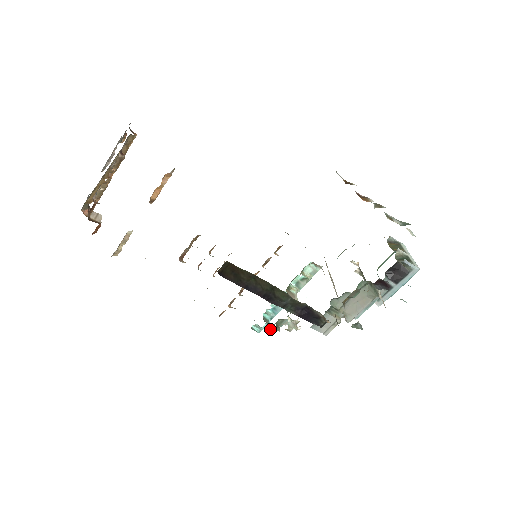
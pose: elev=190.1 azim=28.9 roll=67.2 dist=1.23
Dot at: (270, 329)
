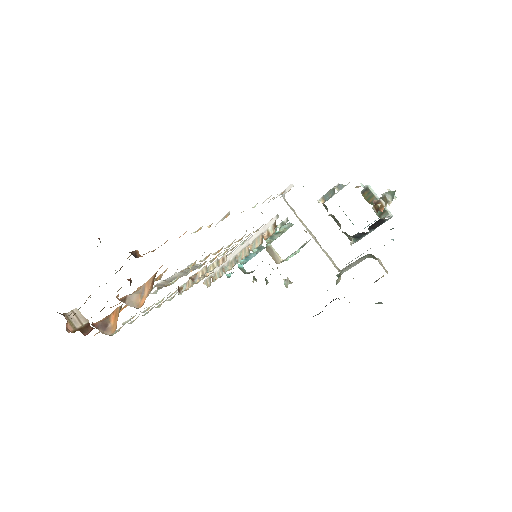
Dot at: occluded
